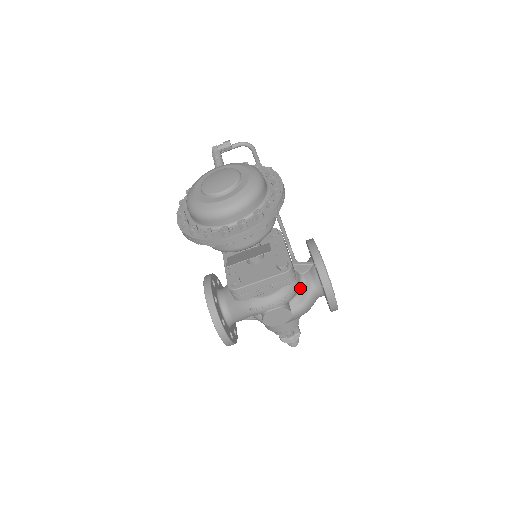
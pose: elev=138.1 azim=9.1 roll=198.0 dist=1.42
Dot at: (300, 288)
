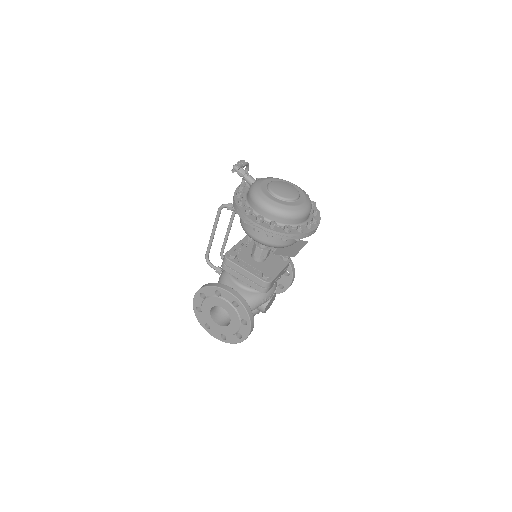
Dot at: occluded
